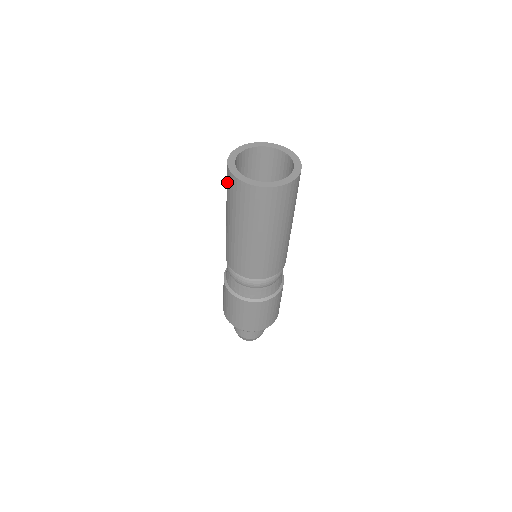
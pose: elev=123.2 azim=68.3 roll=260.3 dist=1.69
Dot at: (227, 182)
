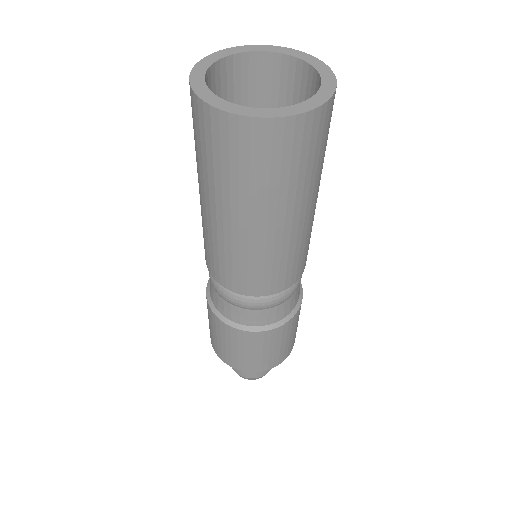
Dot at: (212, 141)
